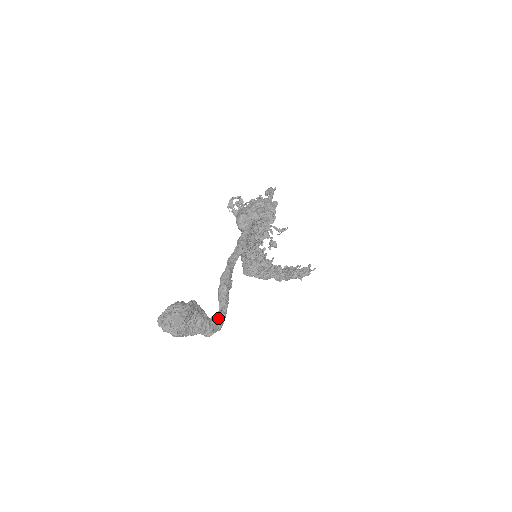
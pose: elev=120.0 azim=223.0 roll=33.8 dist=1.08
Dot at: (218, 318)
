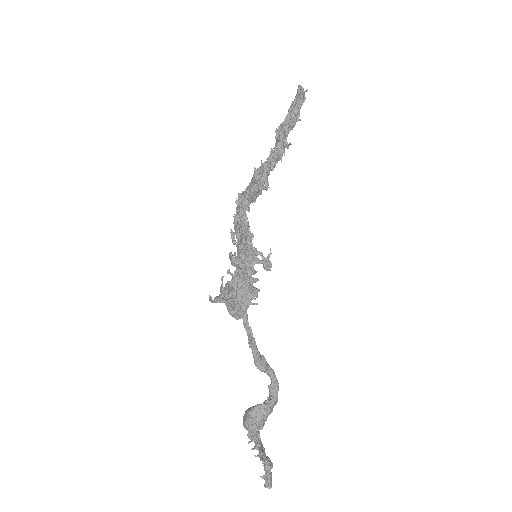
Dot at: (273, 387)
